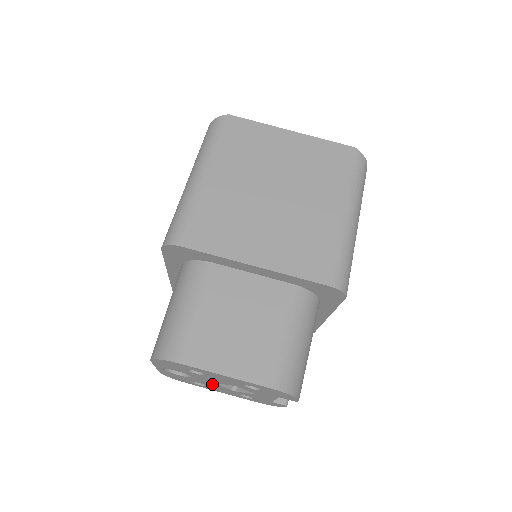
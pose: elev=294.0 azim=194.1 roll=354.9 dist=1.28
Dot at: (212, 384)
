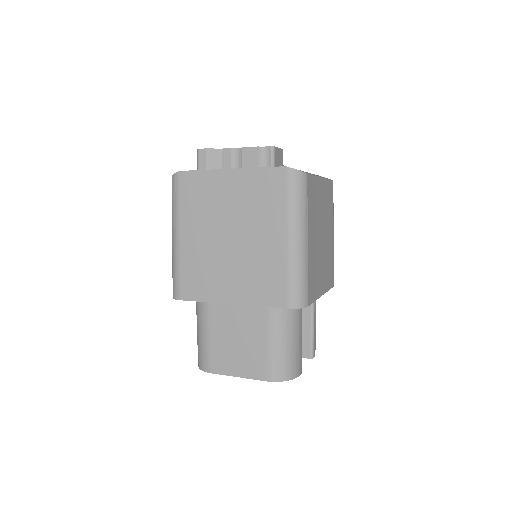
Dot at: occluded
